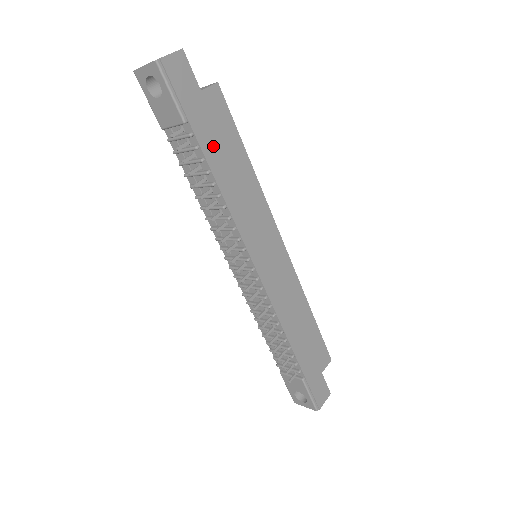
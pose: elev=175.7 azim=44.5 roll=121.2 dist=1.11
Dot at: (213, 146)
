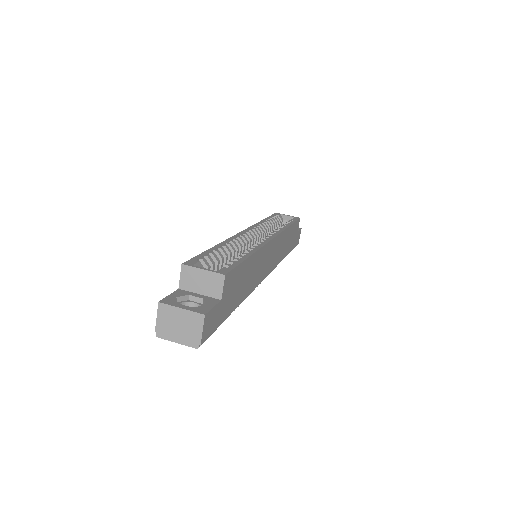
Dot at: (236, 297)
